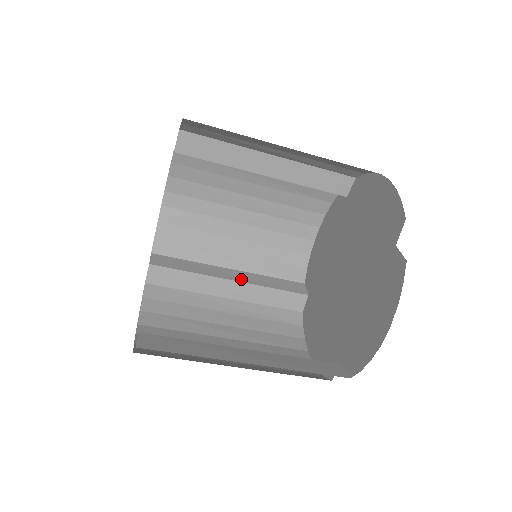
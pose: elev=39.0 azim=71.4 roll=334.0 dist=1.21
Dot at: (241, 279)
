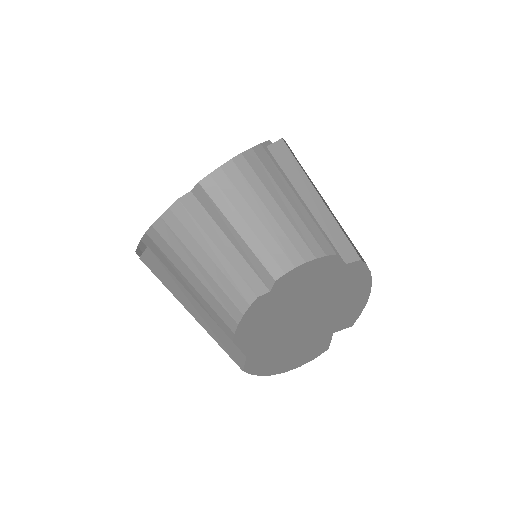
Dot at: occluded
